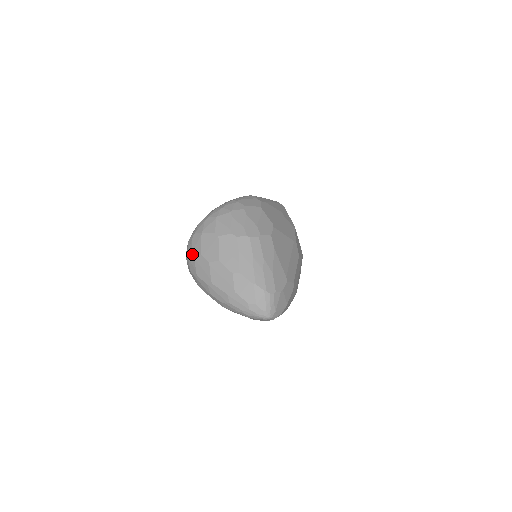
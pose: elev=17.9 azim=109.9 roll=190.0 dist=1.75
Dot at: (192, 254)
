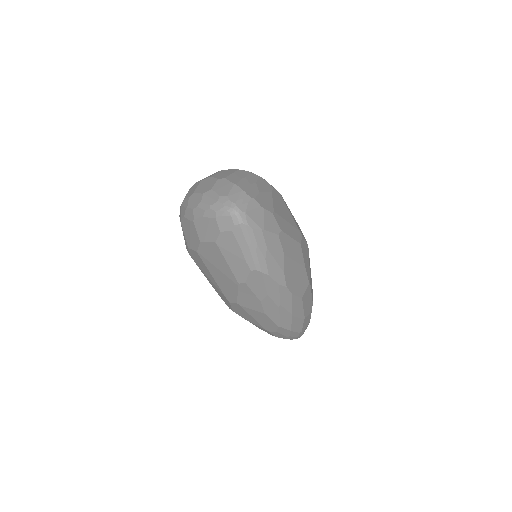
Dot at: occluded
